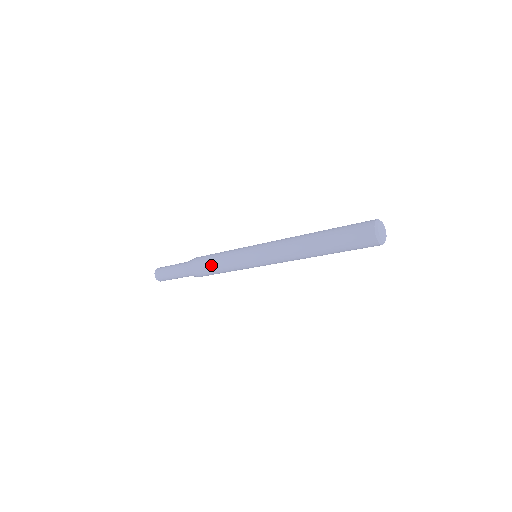
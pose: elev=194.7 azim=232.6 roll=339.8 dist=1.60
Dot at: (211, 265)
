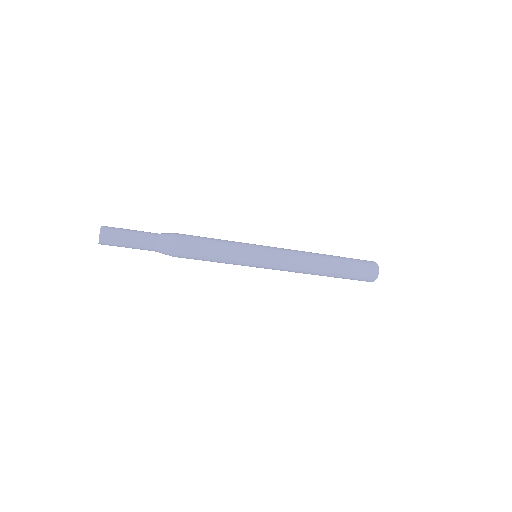
Dot at: (206, 238)
